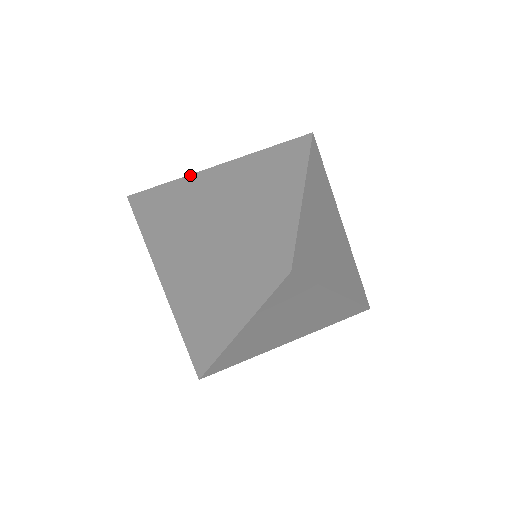
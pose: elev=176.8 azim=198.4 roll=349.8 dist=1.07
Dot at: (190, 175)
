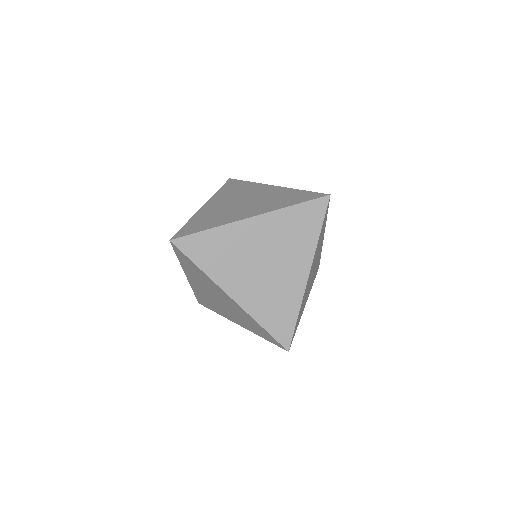
Dot at: occluded
